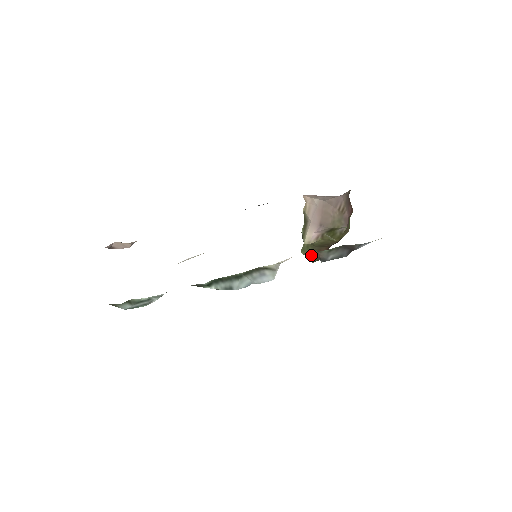
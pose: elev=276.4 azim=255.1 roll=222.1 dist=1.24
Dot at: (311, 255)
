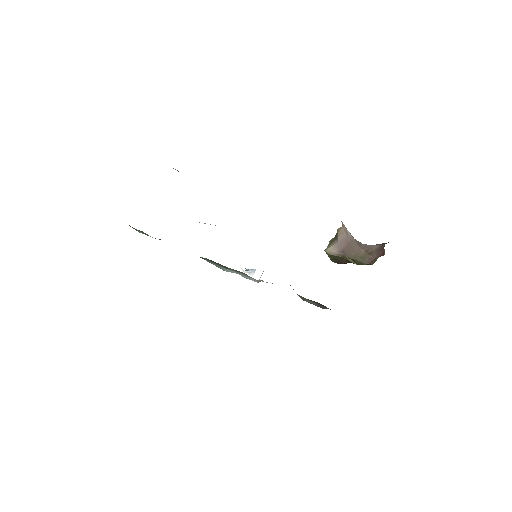
Dot at: (332, 257)
